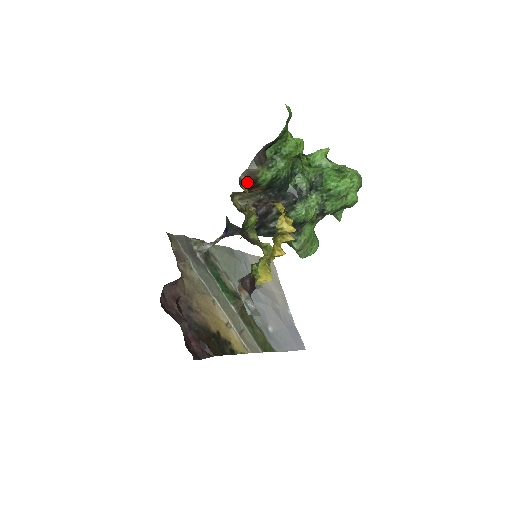
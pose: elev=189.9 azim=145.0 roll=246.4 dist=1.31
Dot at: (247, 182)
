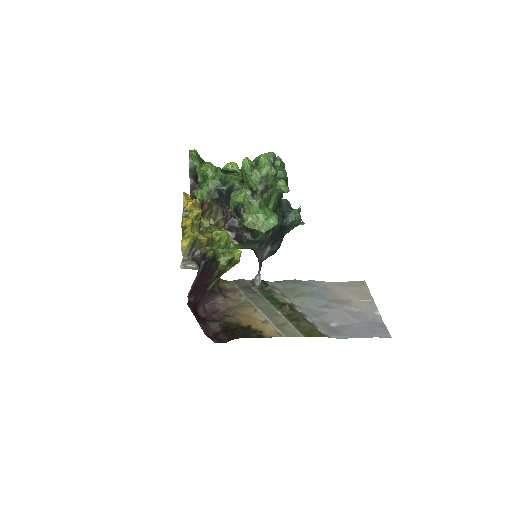
Dot at: occluded
